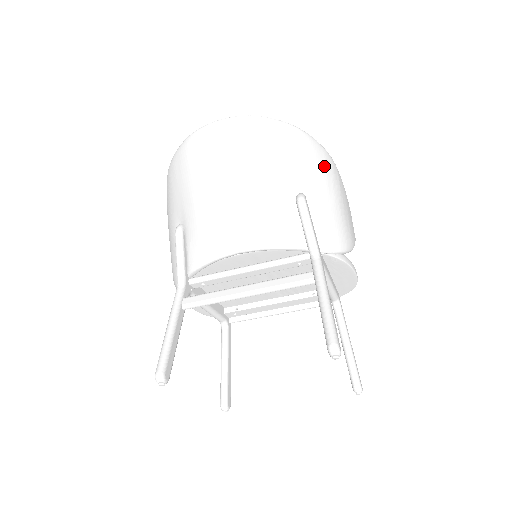
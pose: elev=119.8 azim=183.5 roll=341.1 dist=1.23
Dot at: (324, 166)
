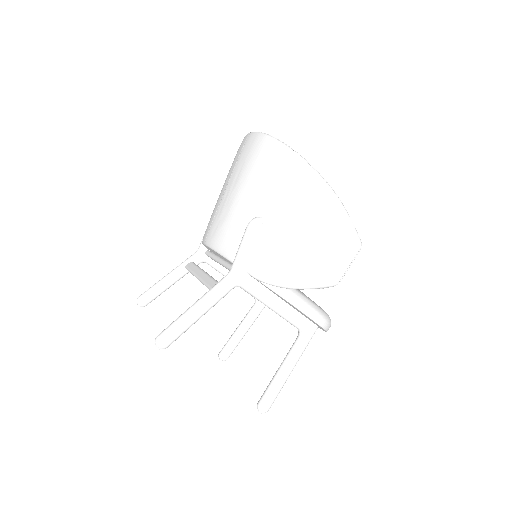
Dot at: (305, 199)
